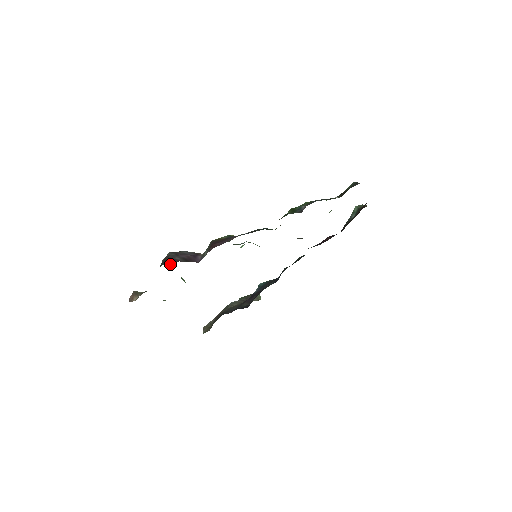
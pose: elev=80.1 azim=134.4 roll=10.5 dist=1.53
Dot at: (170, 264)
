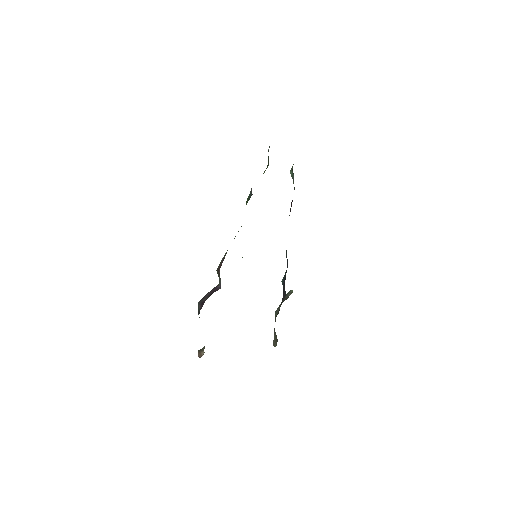
Dot at: occluded
